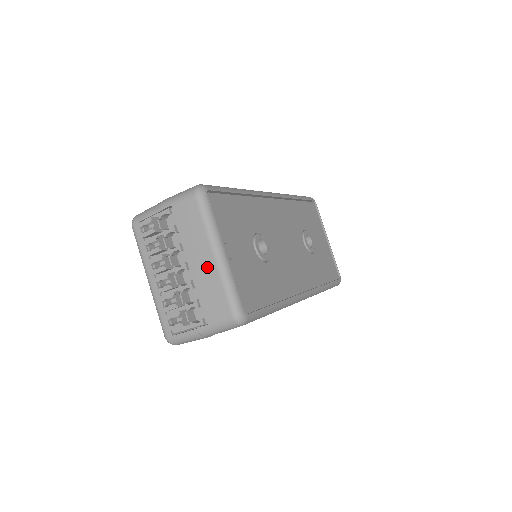
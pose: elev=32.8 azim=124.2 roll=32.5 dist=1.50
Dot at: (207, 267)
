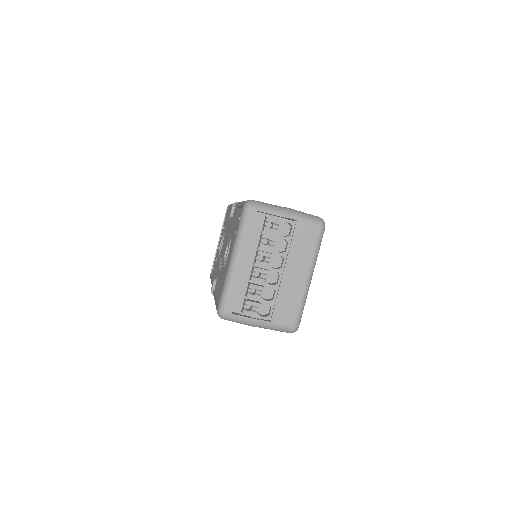
Dot at: (297, 282)
